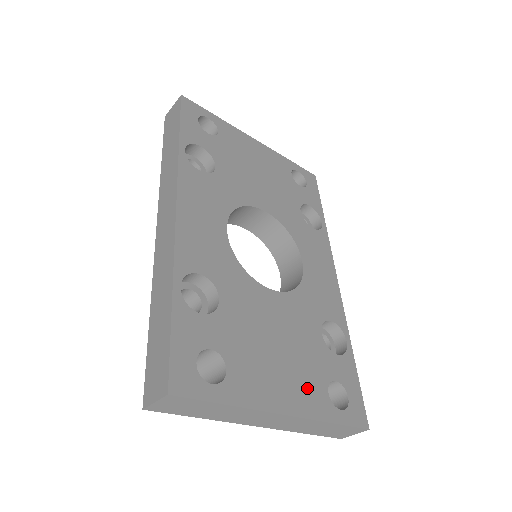
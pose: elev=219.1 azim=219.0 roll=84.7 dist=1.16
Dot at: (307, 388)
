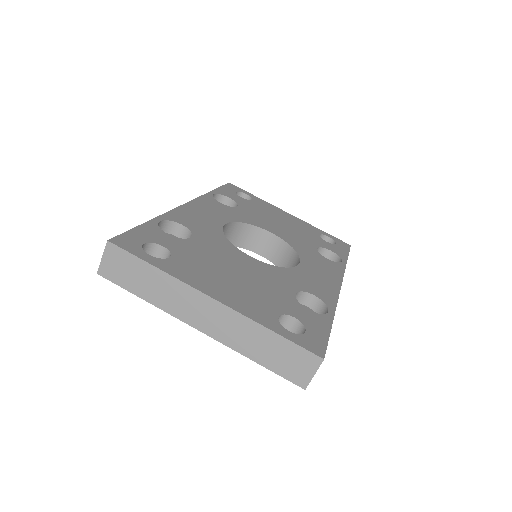
Dot at: (252, 302)
